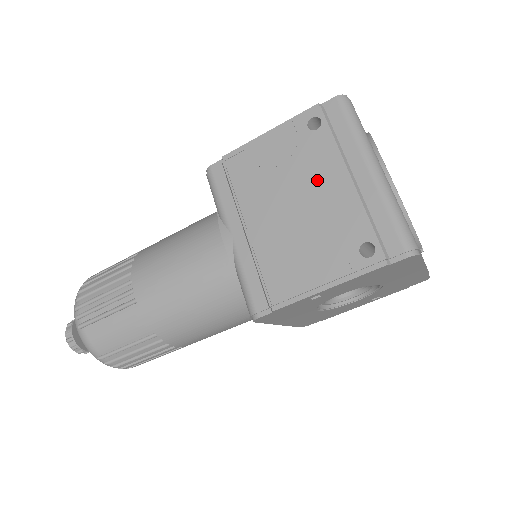
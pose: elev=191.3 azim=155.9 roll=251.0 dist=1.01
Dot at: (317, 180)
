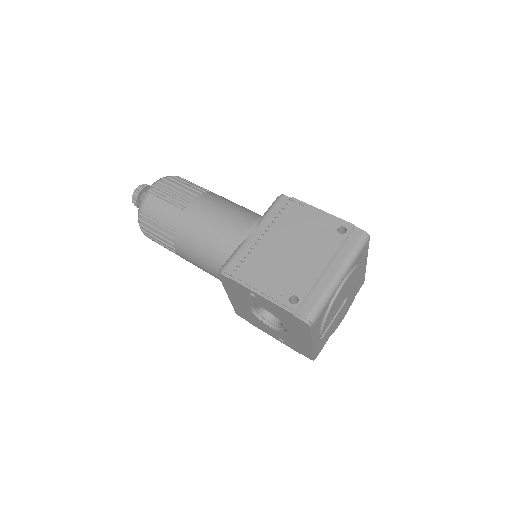
Dot at: (313, 252)
